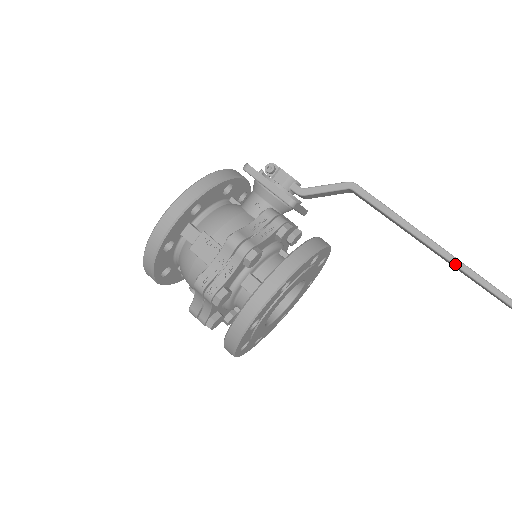
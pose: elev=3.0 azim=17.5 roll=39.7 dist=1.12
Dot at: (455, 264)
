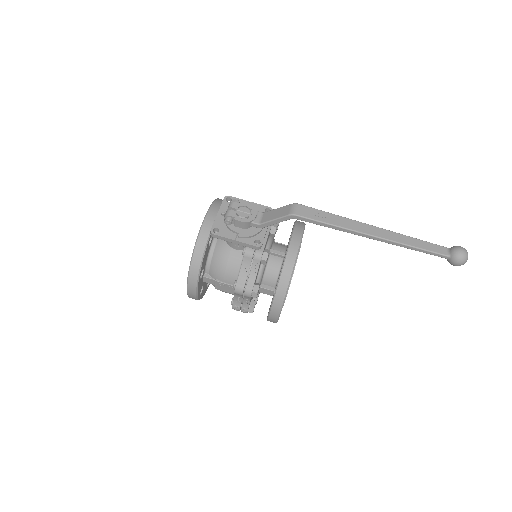
Dot at: (392, 244)
